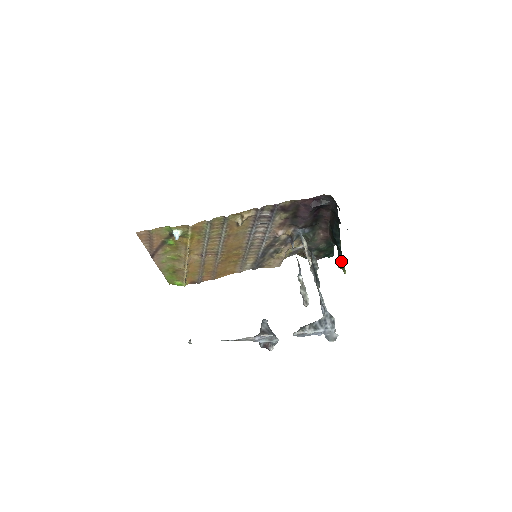
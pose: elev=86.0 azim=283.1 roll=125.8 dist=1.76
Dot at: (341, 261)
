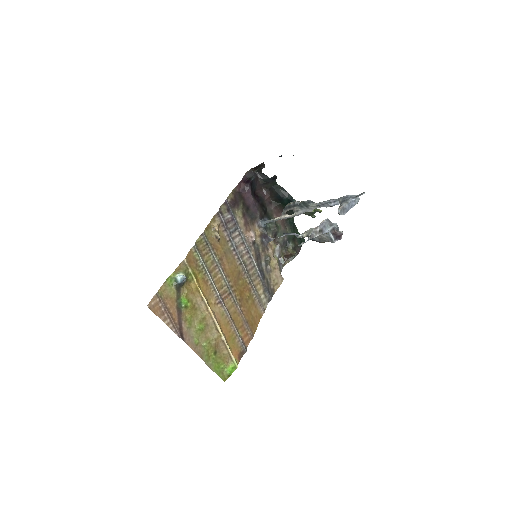
Dot at: occluded
